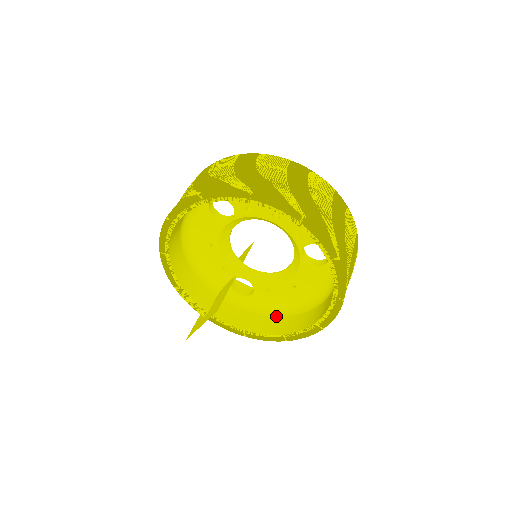
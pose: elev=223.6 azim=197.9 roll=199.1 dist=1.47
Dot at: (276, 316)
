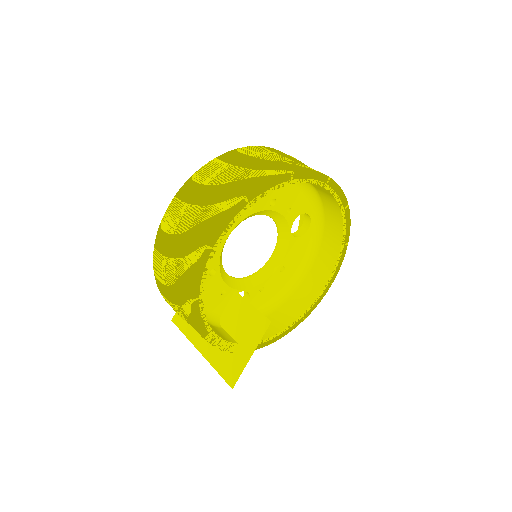
Dot at: (275, 310)
